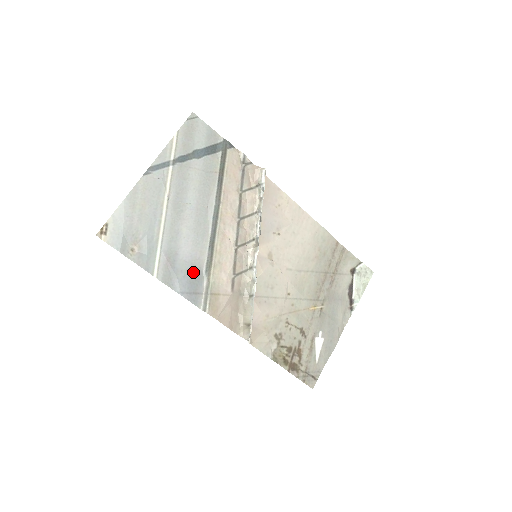
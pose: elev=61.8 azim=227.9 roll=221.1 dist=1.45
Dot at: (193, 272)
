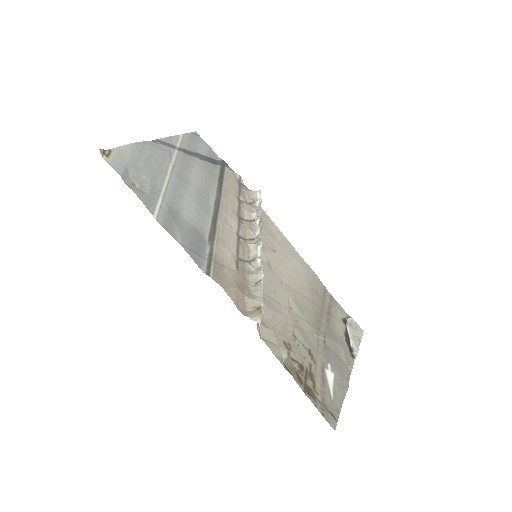
Dot at: (195, 234)
